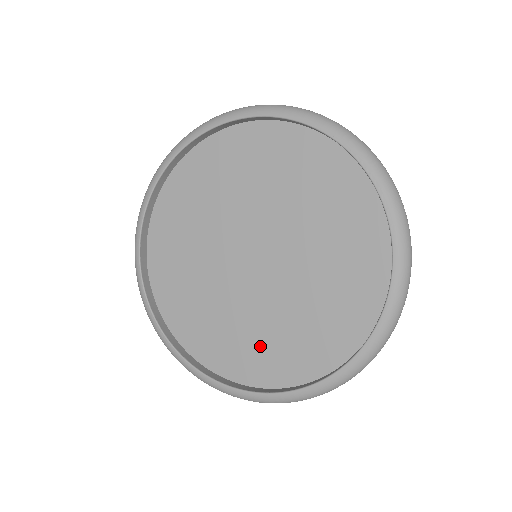
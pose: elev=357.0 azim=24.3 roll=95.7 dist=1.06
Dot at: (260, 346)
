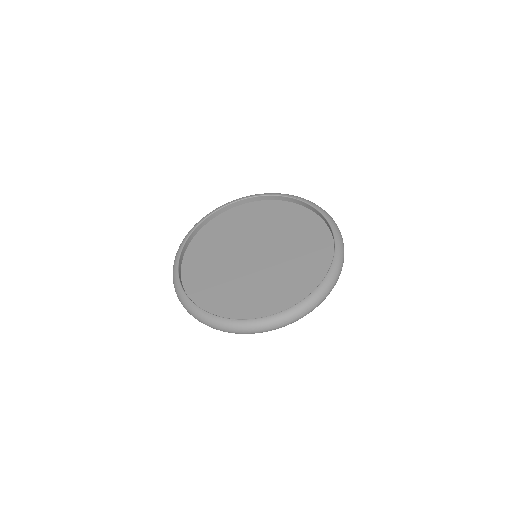
Dot at: (279, 291)
